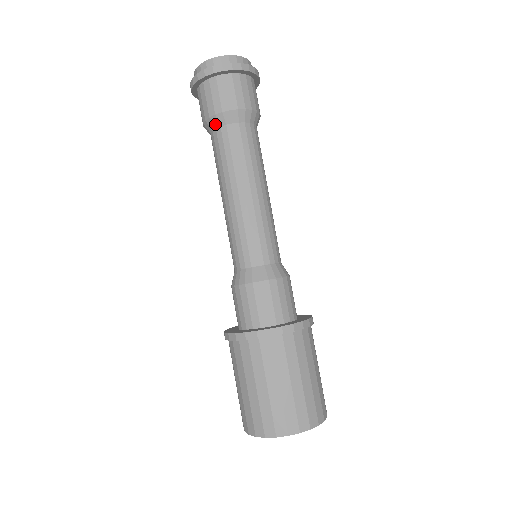
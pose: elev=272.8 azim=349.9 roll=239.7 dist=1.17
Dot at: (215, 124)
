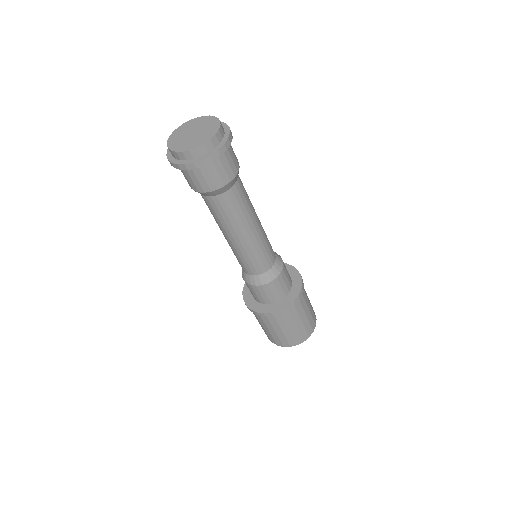
Dot at: occluded
